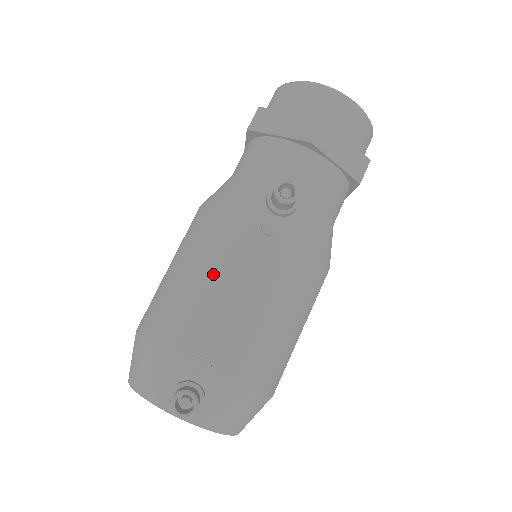
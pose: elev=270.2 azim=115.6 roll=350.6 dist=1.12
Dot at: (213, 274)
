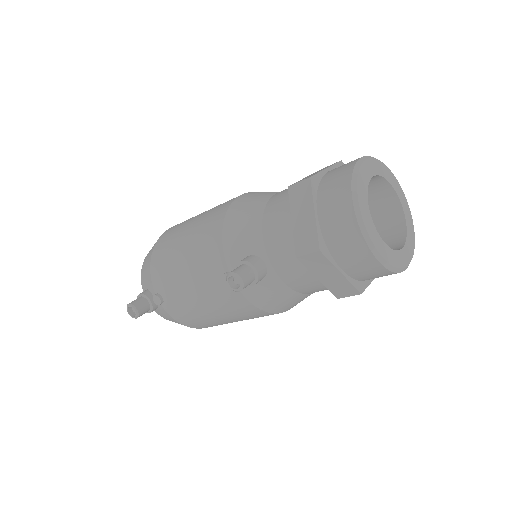
Dot at: (188, 266)
